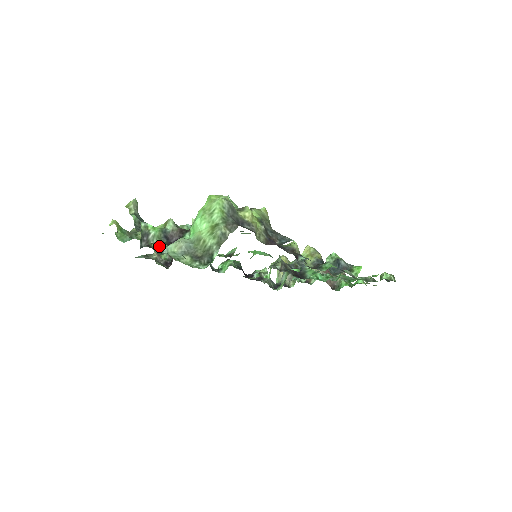
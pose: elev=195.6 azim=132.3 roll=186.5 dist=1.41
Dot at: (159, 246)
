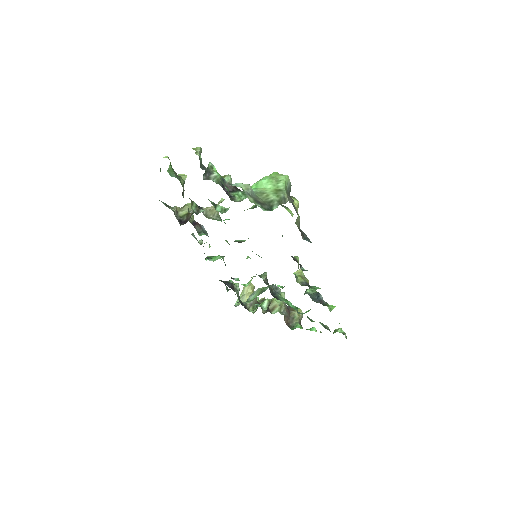
Dot at: (222, 183)
